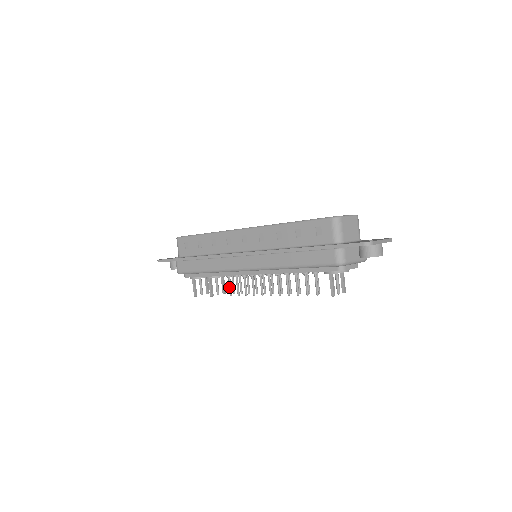
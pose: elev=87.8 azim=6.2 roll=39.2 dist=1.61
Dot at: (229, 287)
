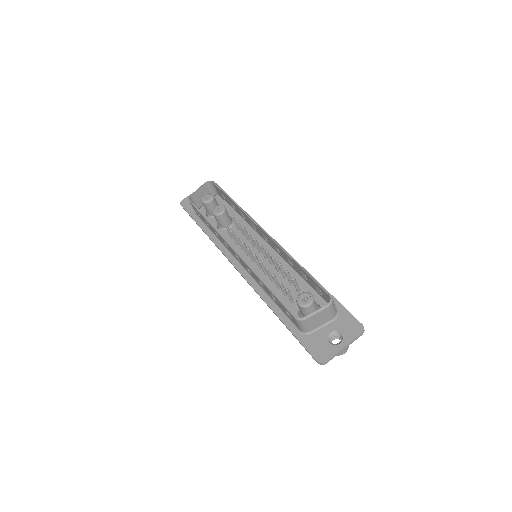
Dot at: occluded
